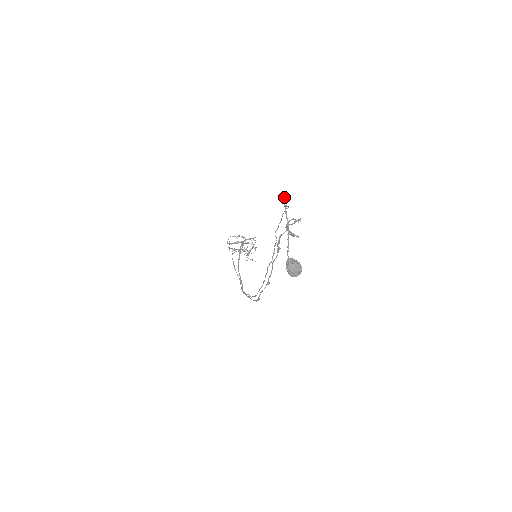
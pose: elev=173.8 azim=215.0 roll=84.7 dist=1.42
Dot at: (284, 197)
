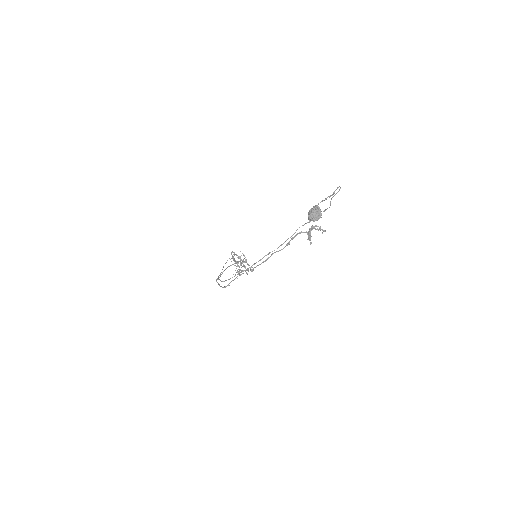
Dot at: occluded
